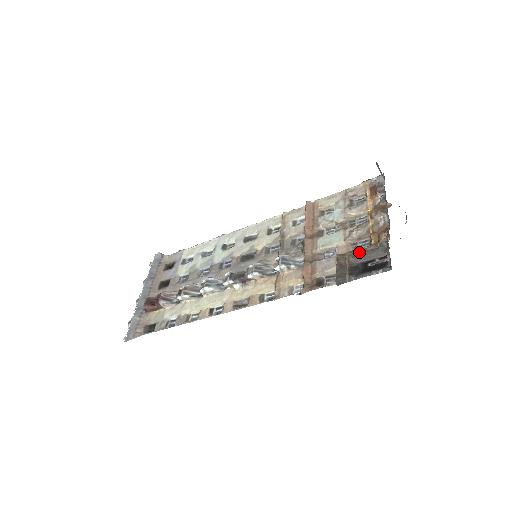
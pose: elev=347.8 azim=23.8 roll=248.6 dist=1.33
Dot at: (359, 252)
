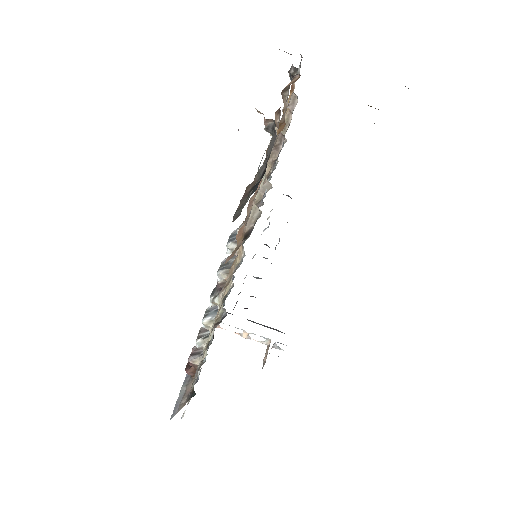
Dot at: (263, 162)
